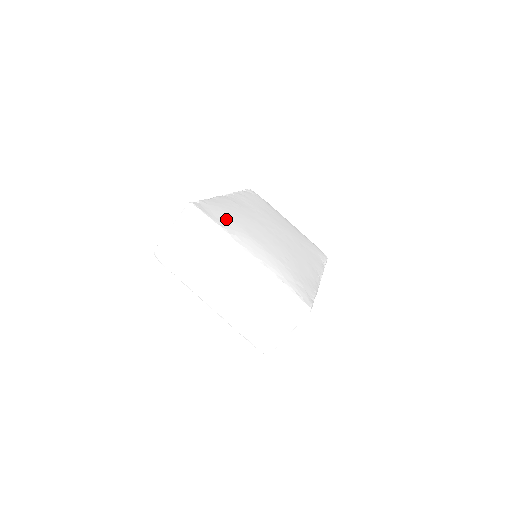
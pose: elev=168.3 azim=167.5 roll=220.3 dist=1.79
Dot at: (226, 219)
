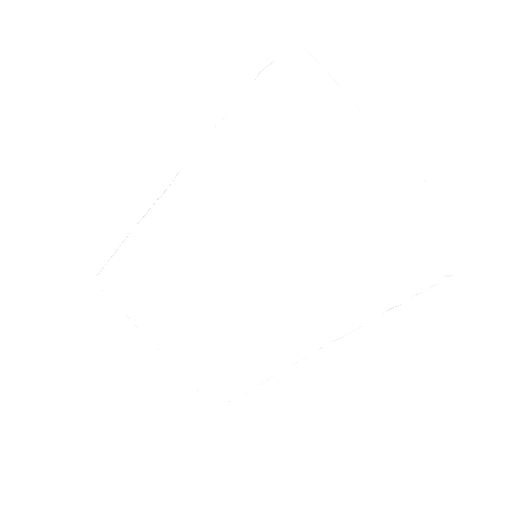
Dot at: occluded
